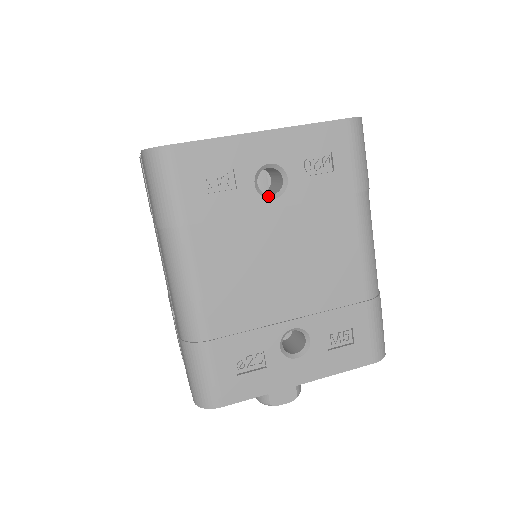
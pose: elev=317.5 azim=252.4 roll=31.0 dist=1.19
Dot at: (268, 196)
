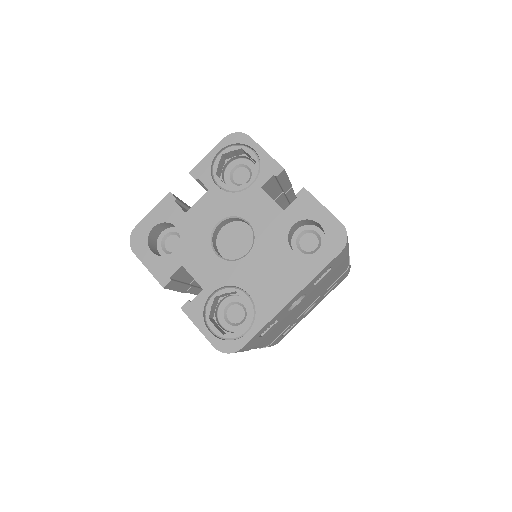
Dot at: (294, 305)
